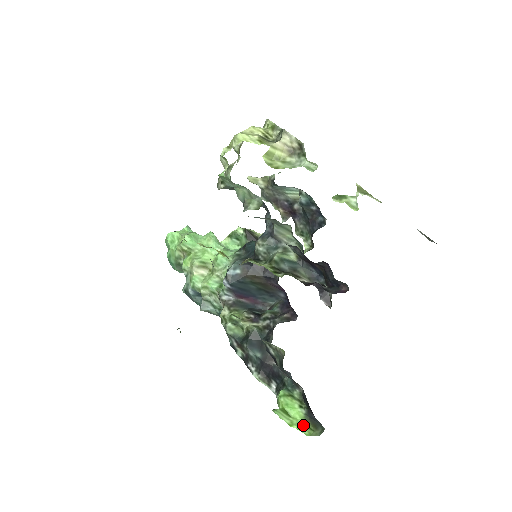
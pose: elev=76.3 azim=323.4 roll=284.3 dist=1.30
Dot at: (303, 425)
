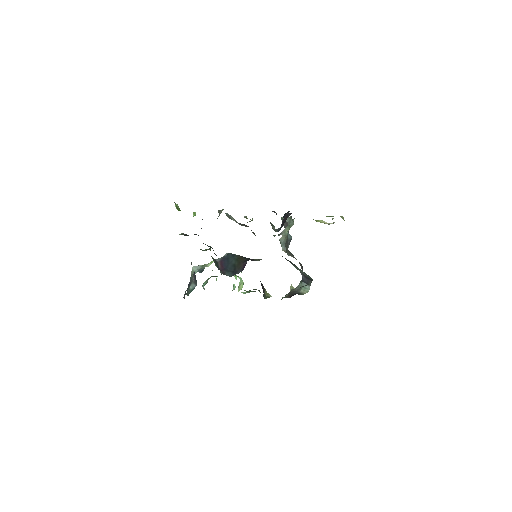
Dot at: occluded
